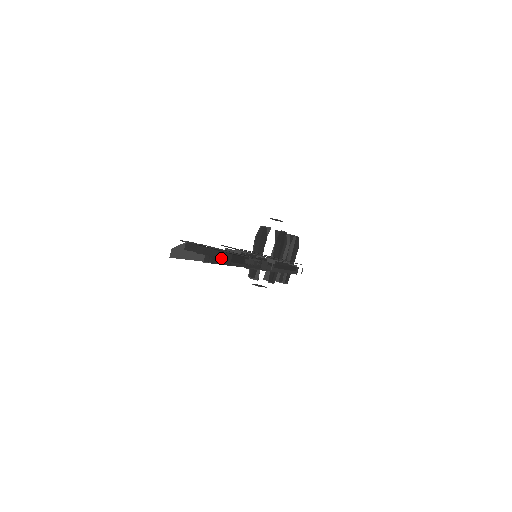
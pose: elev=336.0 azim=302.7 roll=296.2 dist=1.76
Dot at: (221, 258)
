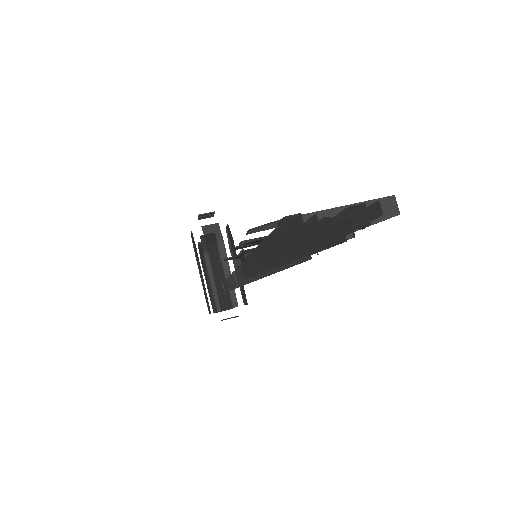
Dot at: (377, 211)
